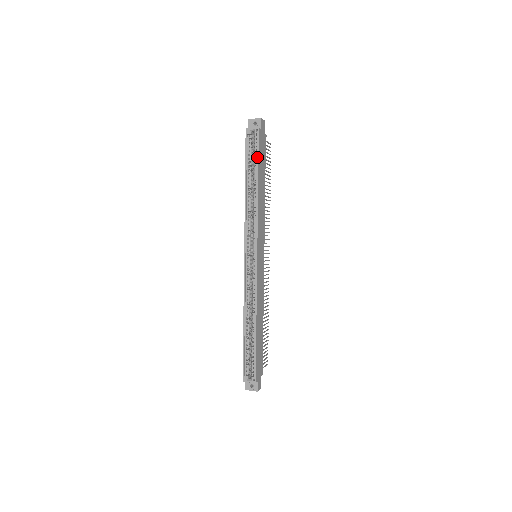
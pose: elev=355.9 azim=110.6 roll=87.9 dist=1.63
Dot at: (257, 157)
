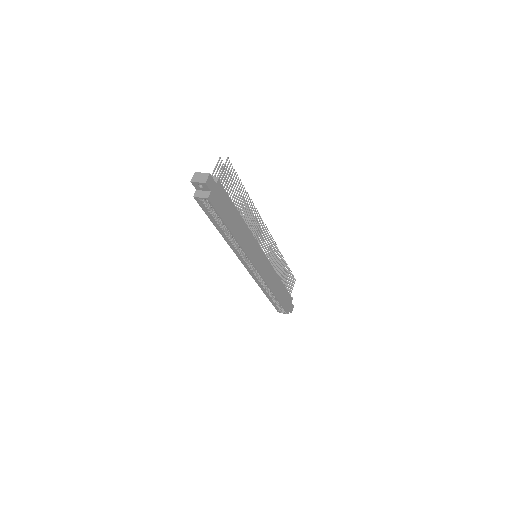
Dot at: (220, 218)
